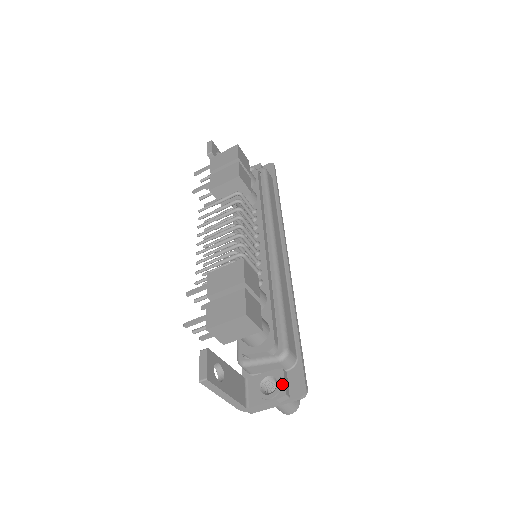
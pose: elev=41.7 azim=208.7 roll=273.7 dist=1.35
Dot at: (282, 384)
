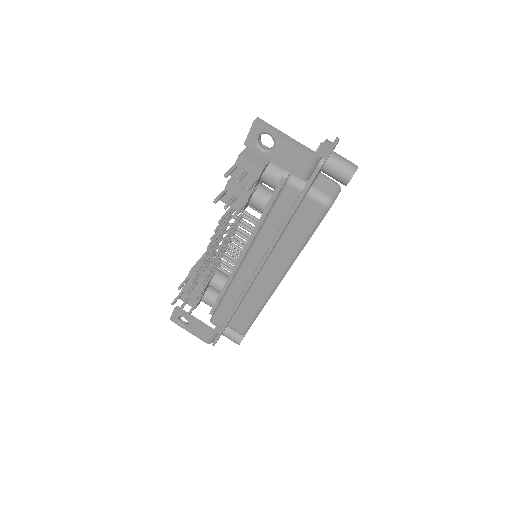
Dot at: occluded
